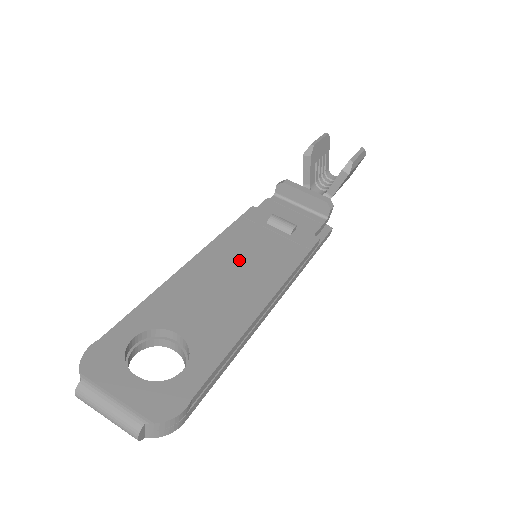
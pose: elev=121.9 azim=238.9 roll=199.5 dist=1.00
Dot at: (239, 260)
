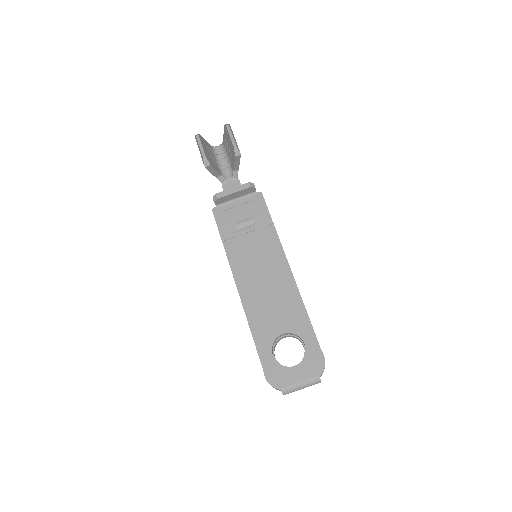
Dot at: (256, 270)
